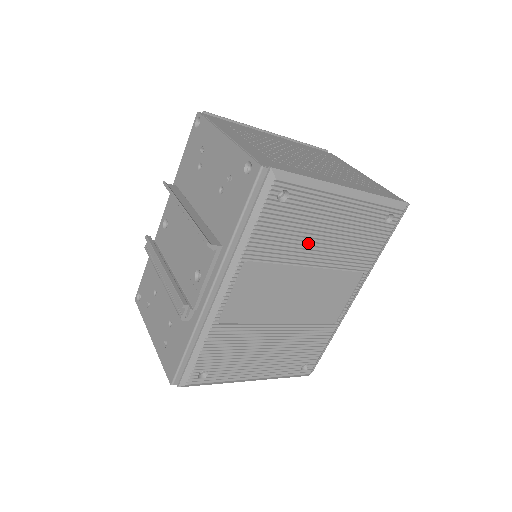
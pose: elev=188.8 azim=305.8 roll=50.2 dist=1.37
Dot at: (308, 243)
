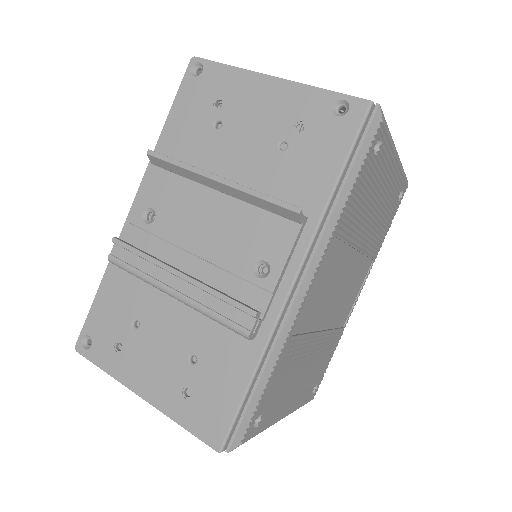
Dot at: (366, 217)
